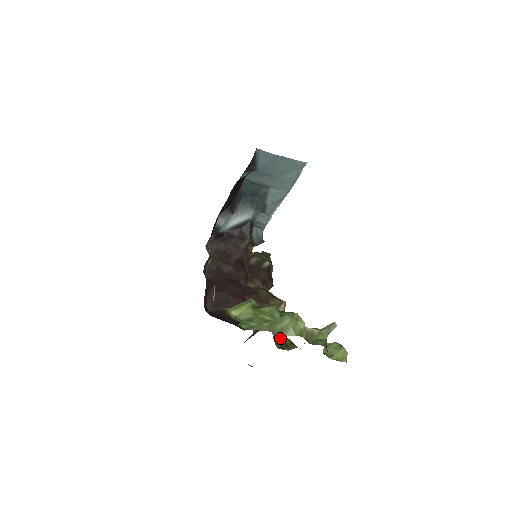
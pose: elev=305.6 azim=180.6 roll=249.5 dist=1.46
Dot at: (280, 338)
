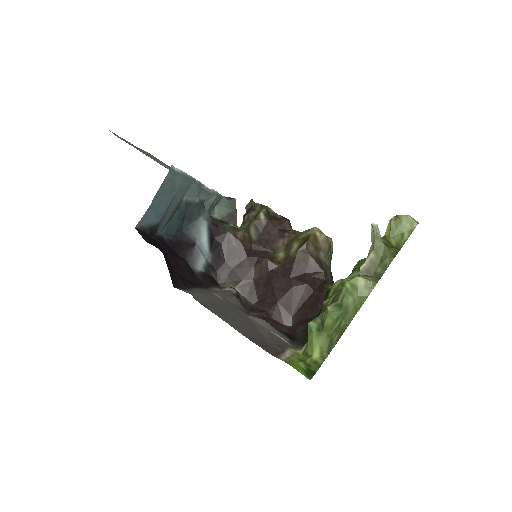
Dot at: occluded
